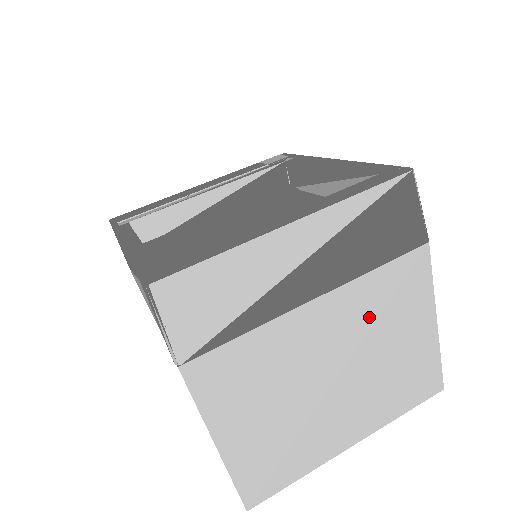
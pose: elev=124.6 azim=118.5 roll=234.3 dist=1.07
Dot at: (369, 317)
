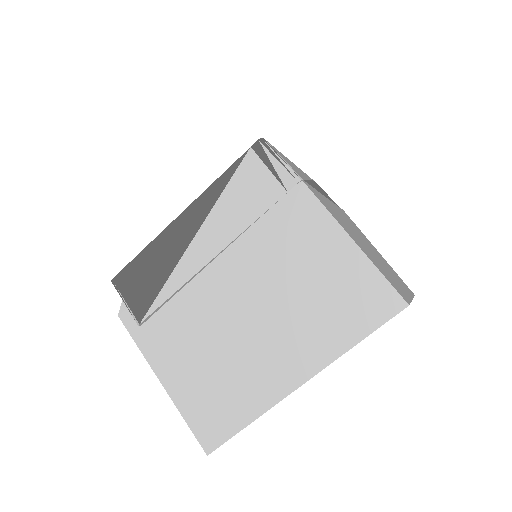
Dot at: (353, 226)
